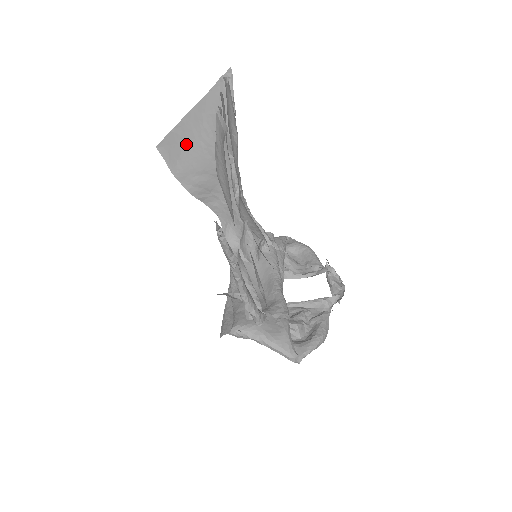
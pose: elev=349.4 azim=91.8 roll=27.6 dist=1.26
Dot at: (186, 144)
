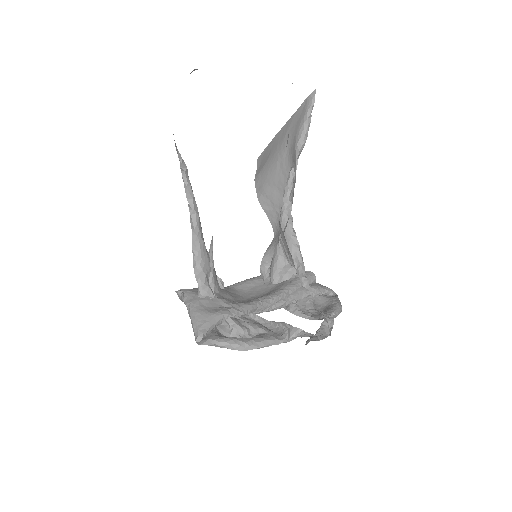
Dot at: (270, 155)
